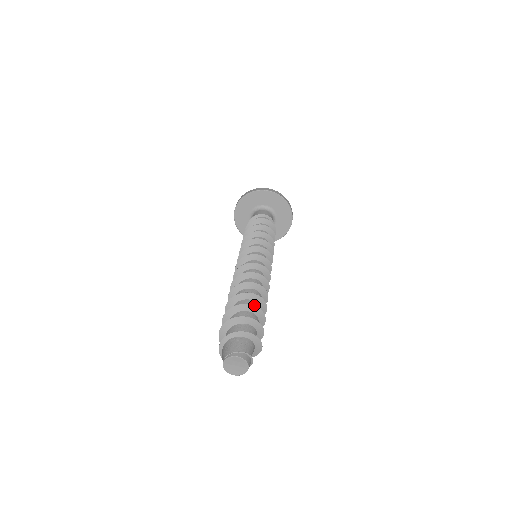
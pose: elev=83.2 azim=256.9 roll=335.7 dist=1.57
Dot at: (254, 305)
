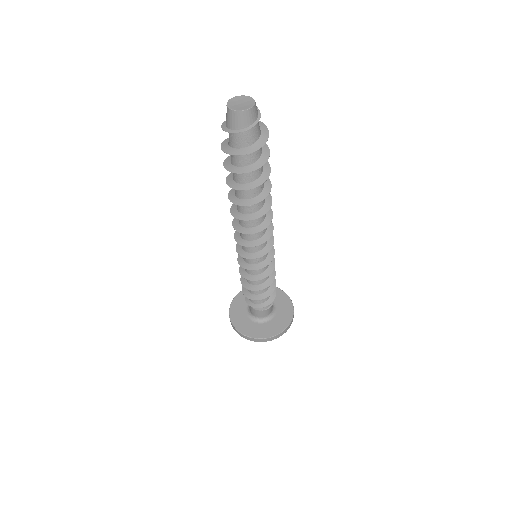
Dot at: occluded
